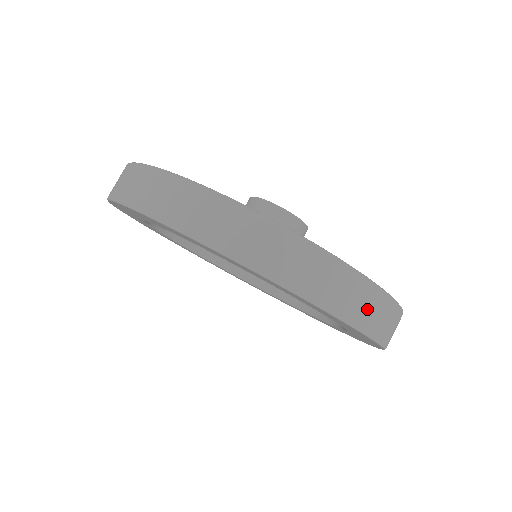
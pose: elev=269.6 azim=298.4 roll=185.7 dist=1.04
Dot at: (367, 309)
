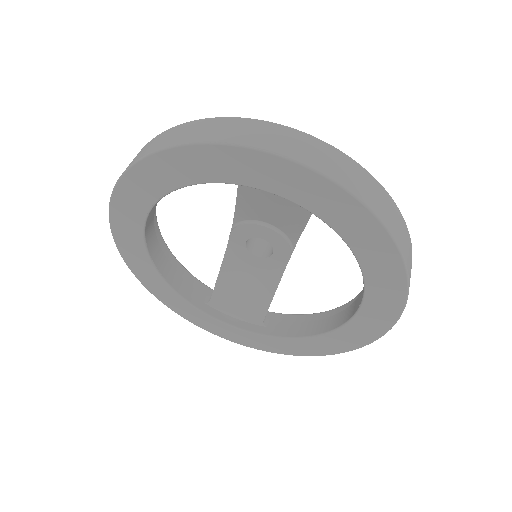
Dot at: (390, 215)
